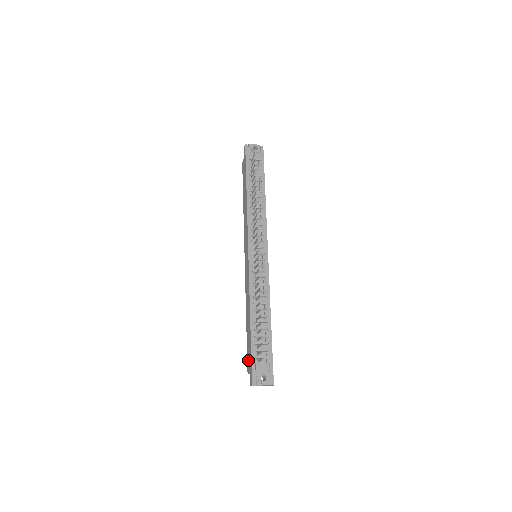
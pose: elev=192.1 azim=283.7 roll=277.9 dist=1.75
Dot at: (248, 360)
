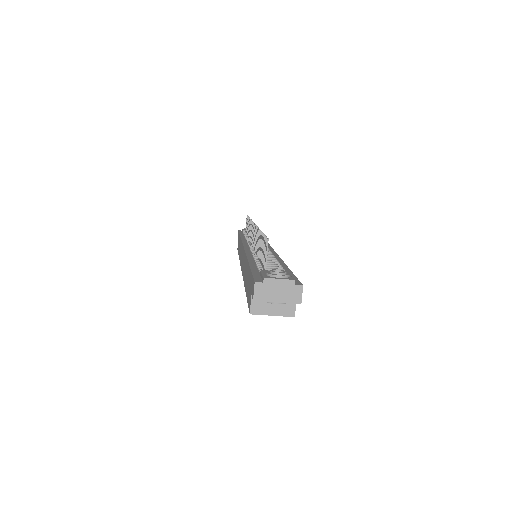
Dot at: occluded
